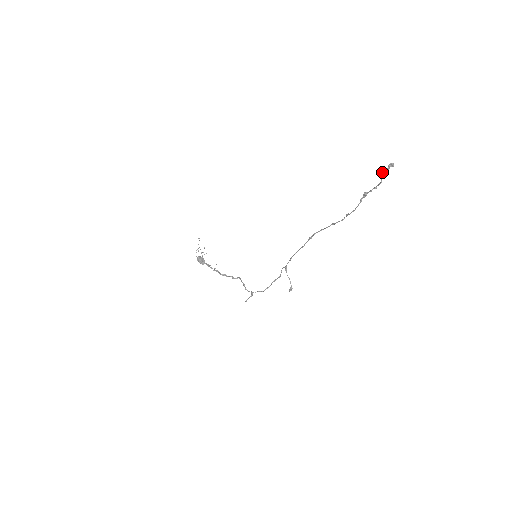
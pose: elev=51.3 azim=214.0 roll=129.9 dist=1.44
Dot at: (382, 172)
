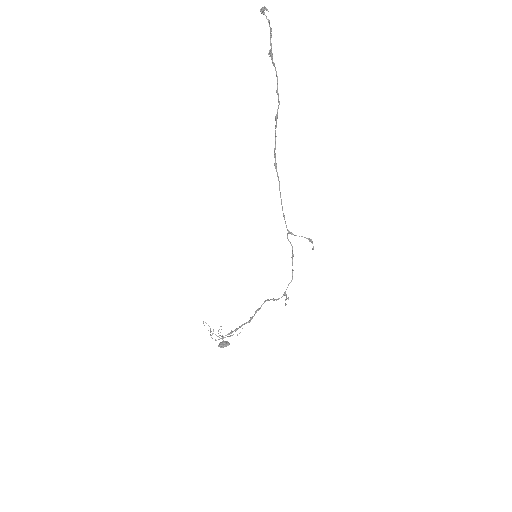
Dot at: (261, 13)
